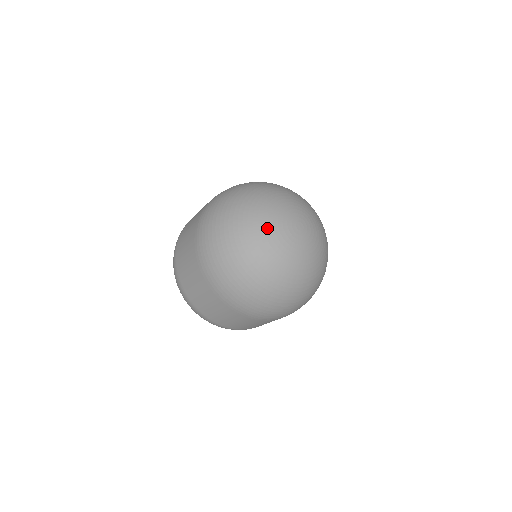
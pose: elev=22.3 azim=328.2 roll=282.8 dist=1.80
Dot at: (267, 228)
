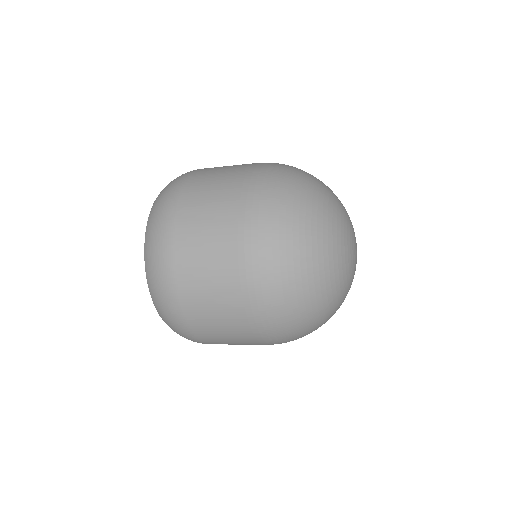
Dot at: (344, 247)
